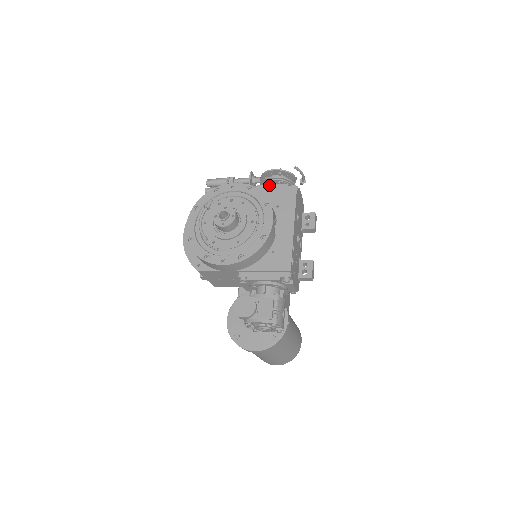
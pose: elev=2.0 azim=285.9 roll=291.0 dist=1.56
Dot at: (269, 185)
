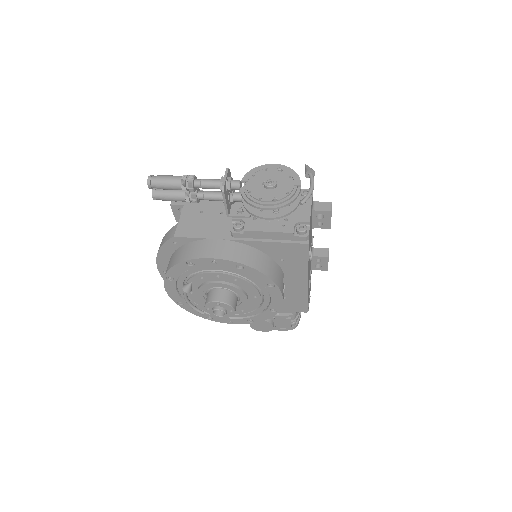
Dot at: (263, 233)
